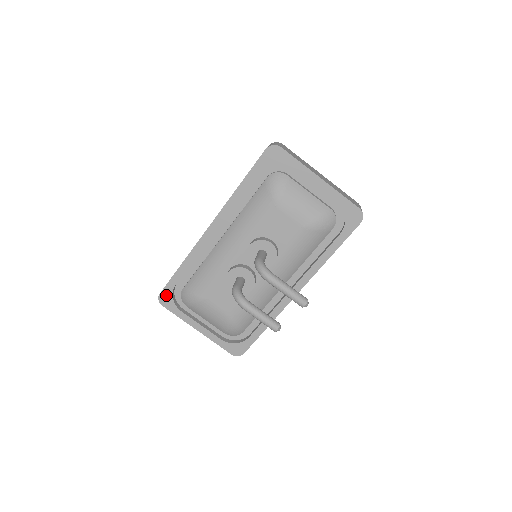
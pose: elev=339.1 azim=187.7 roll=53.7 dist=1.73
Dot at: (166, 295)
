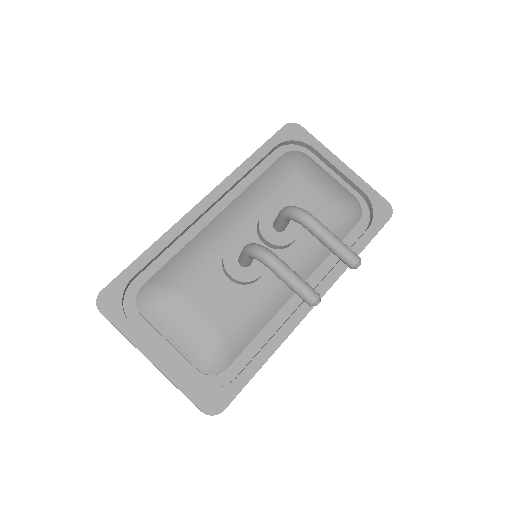
Dot at: (112, 293)
